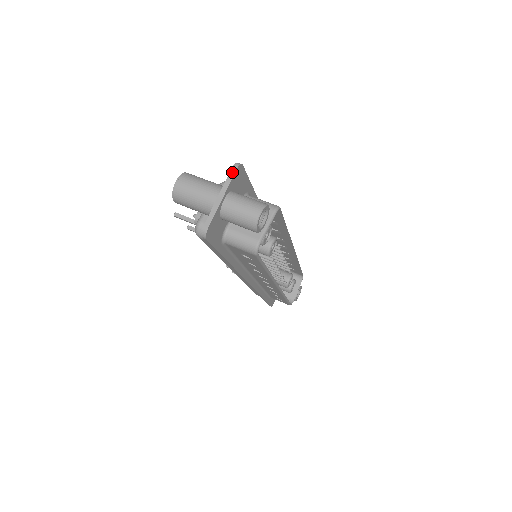
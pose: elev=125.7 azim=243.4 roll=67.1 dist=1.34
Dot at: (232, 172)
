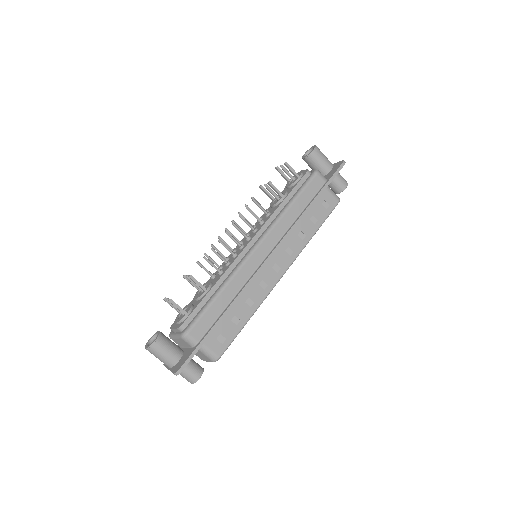
Dot at: occluded
